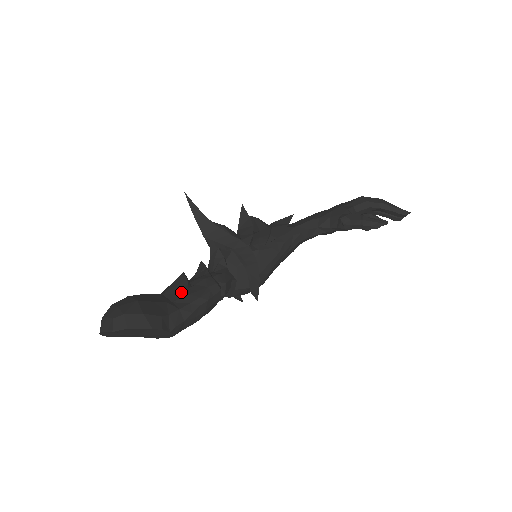
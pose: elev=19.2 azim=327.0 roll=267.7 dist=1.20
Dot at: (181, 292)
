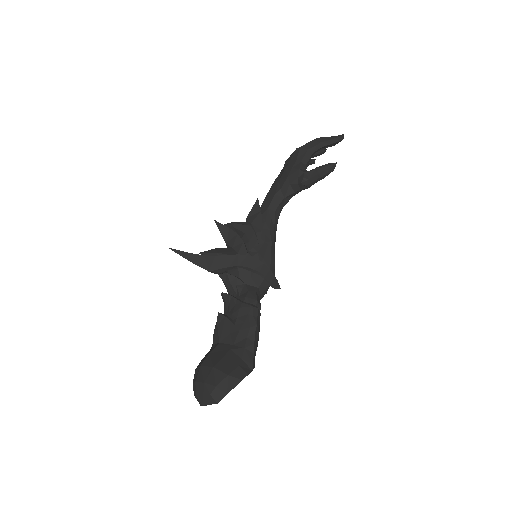
Dot at: (231, 332)
